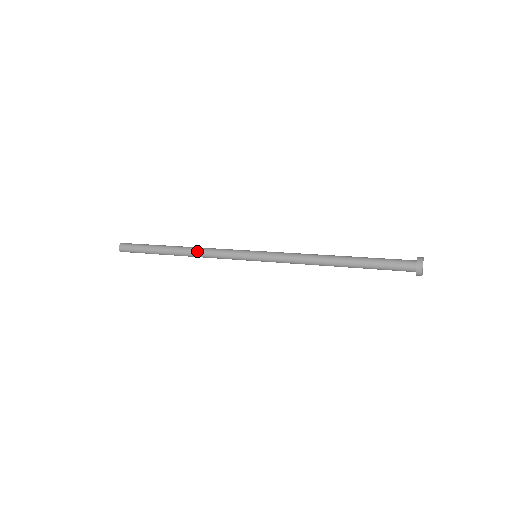
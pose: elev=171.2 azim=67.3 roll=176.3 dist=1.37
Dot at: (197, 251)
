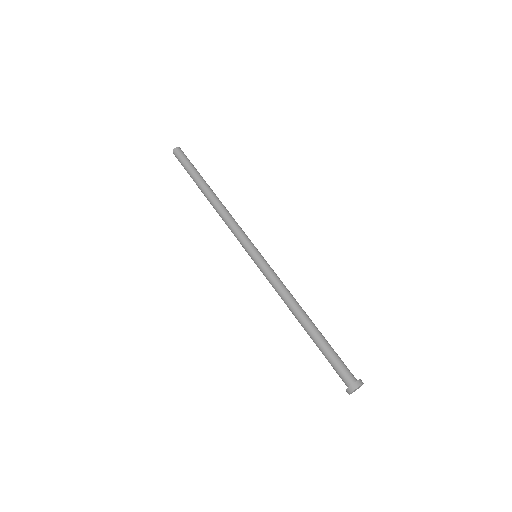
Dot at: (219, 211)
